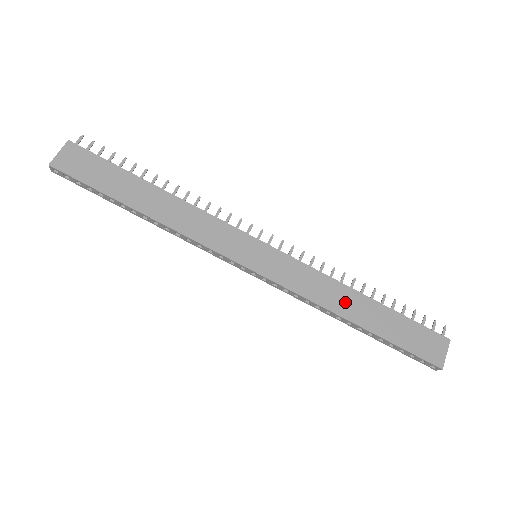
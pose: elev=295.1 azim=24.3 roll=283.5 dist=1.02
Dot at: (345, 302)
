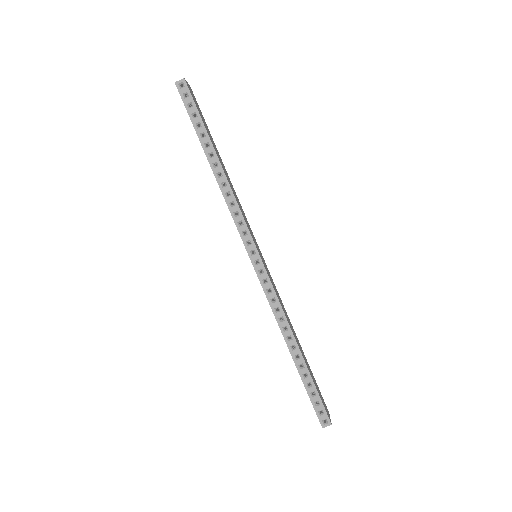
Dot at: (293, 331)
